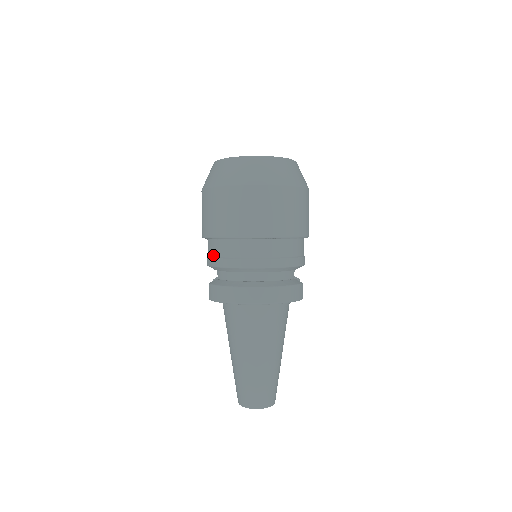
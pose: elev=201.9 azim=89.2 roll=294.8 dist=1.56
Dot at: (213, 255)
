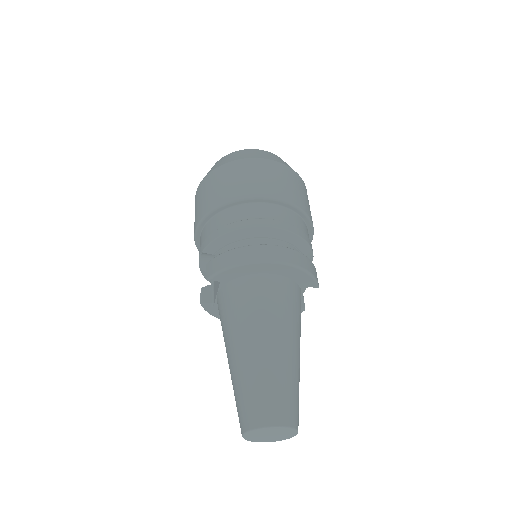
Dot at: (214, 230)
